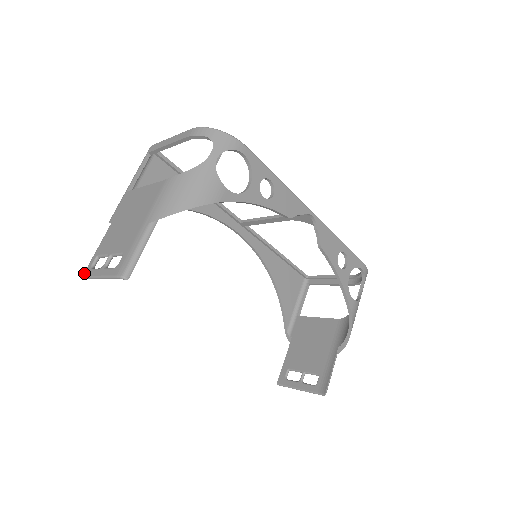
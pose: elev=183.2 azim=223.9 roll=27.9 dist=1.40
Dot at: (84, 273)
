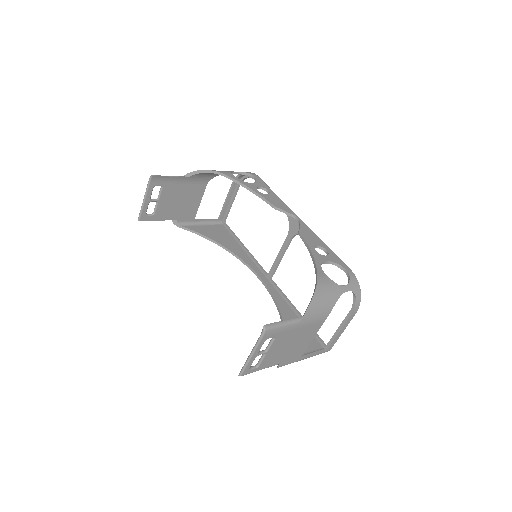
Dot at: (141, 217)
